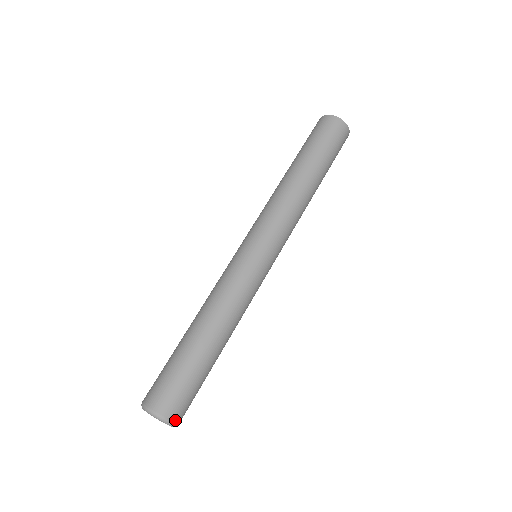
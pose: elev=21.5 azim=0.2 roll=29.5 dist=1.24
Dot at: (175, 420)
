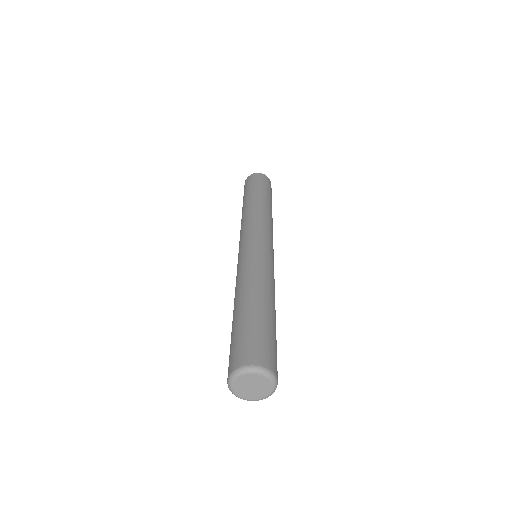
Dot at: (252, 363)
